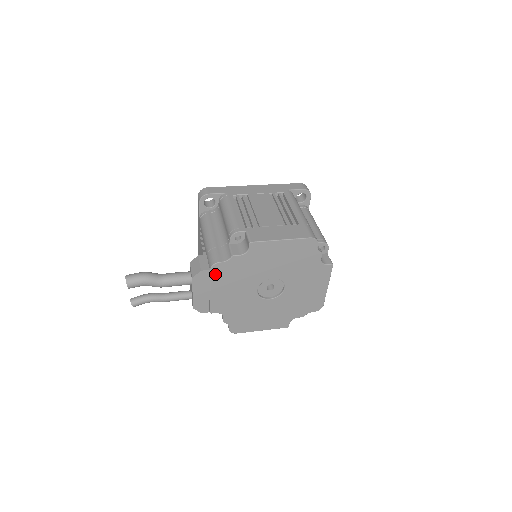
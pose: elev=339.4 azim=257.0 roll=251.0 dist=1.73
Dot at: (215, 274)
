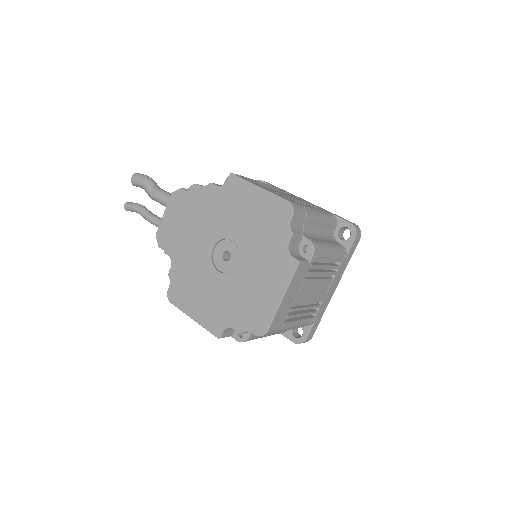
Dot at: (189, 198)
